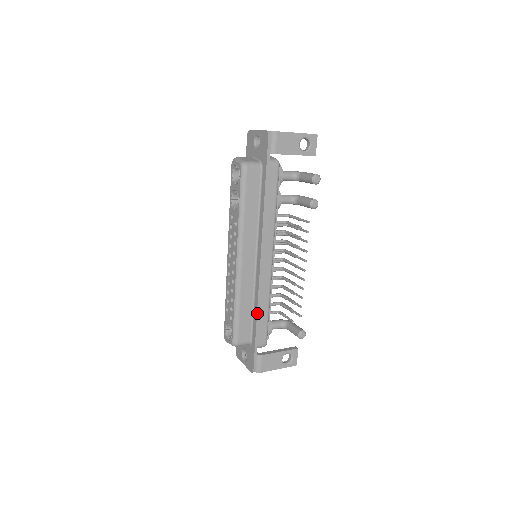
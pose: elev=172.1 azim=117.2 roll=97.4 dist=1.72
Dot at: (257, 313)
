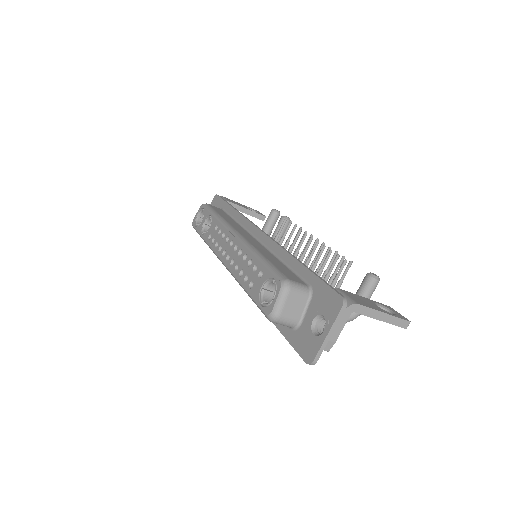
Dot at: (291, 255)
